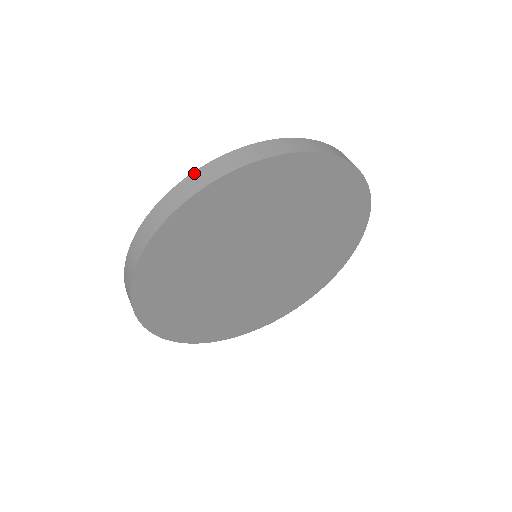
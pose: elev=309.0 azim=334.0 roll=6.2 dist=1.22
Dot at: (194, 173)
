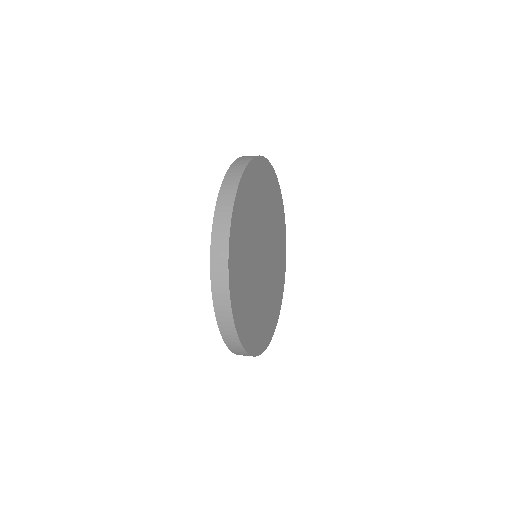
Dot at: (218, 200)
